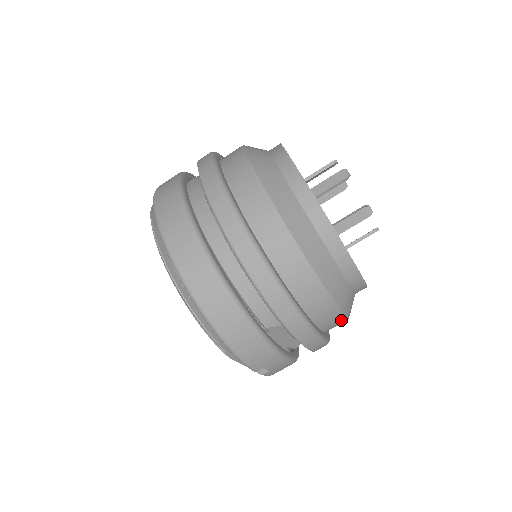
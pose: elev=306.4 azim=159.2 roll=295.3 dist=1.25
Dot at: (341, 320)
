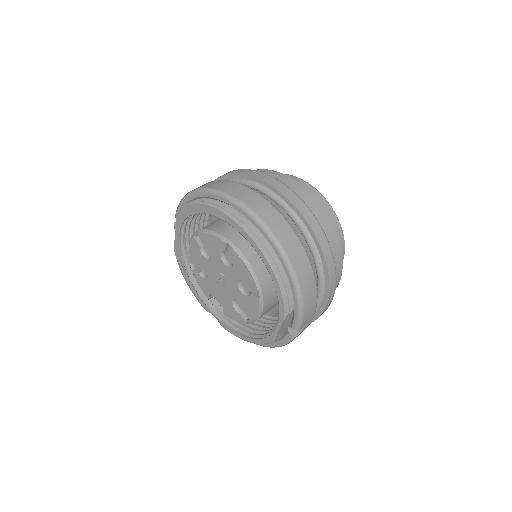
Dot at: occluded
